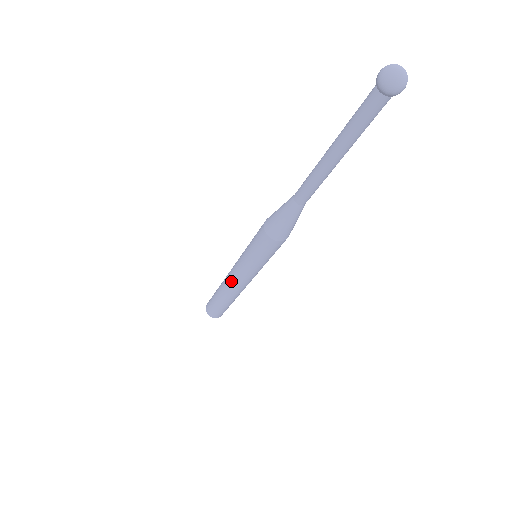
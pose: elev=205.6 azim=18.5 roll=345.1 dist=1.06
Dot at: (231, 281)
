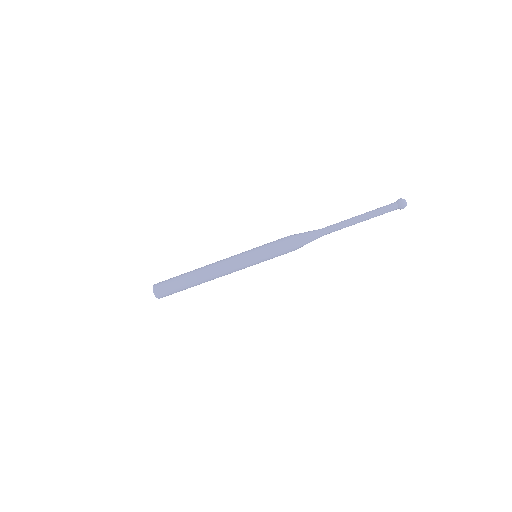
Dot at: (222, 267)
